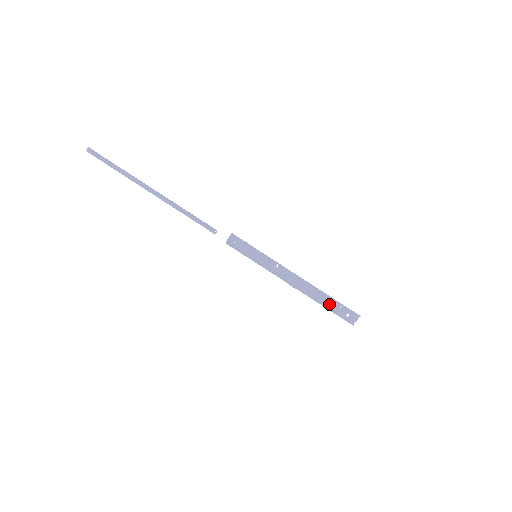
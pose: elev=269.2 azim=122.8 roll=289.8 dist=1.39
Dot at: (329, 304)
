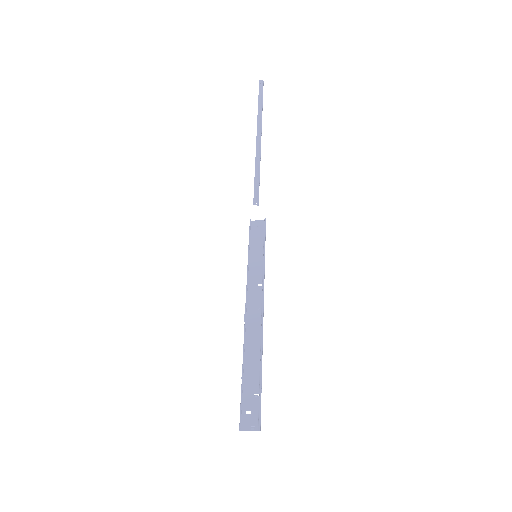
Dot at: (249, 376)
